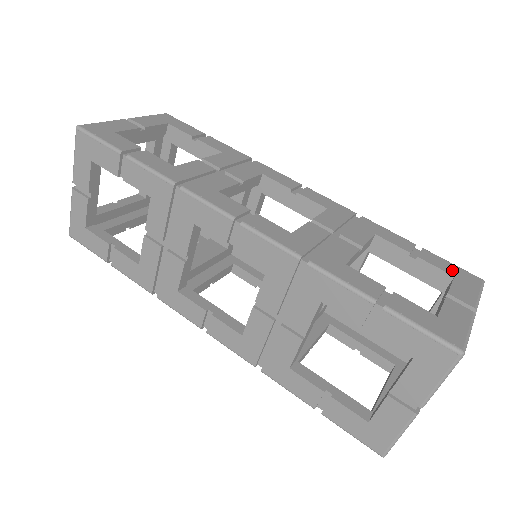
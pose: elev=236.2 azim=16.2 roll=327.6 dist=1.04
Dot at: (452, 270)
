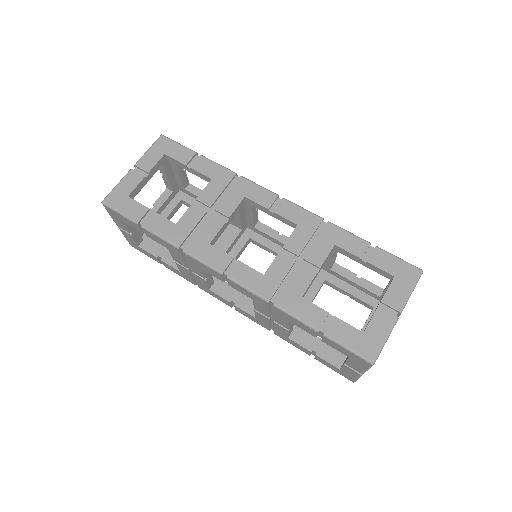
Dot at: occluded
